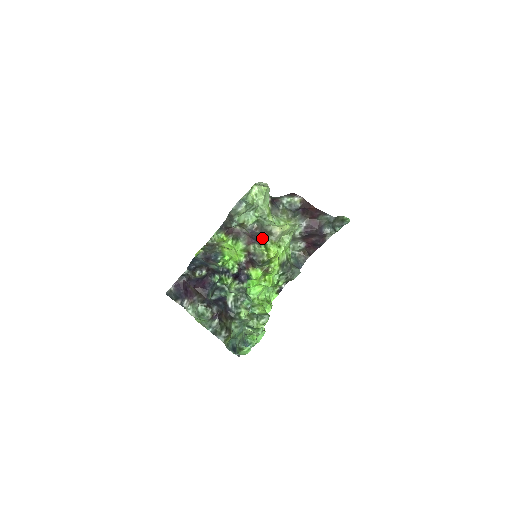
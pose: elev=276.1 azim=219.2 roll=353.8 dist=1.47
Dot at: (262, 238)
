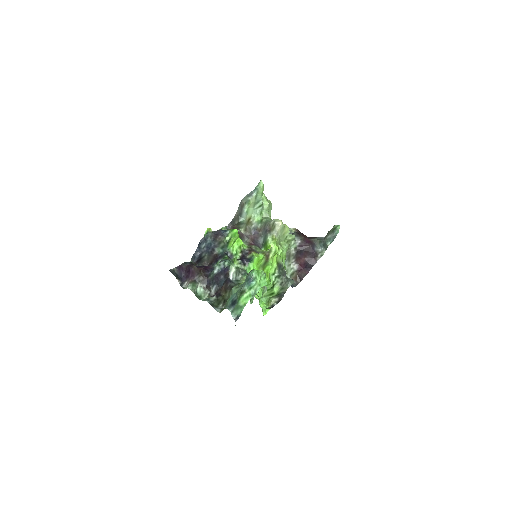
Dot at: (263, 240)
